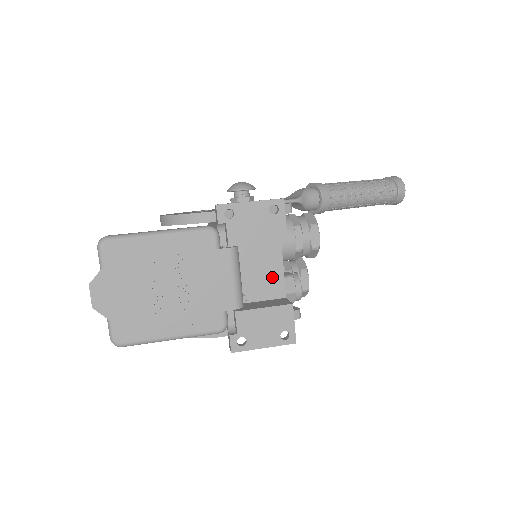
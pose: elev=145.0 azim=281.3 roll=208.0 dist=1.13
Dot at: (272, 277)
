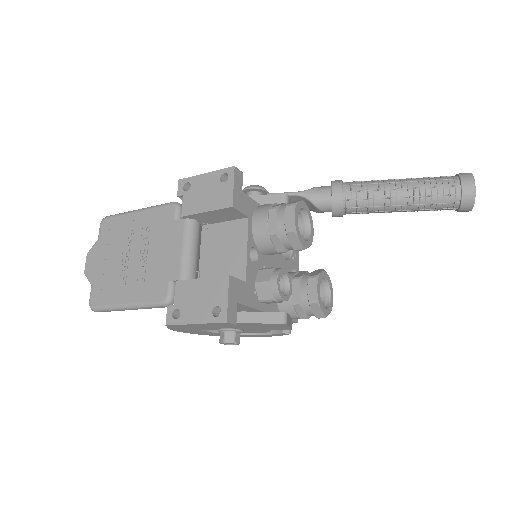
Dot at: (235, 258)
